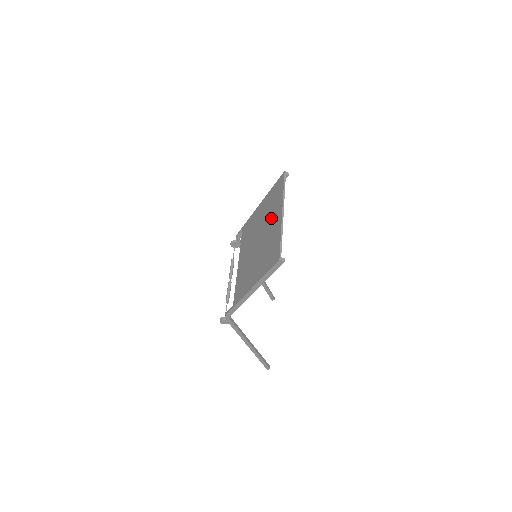
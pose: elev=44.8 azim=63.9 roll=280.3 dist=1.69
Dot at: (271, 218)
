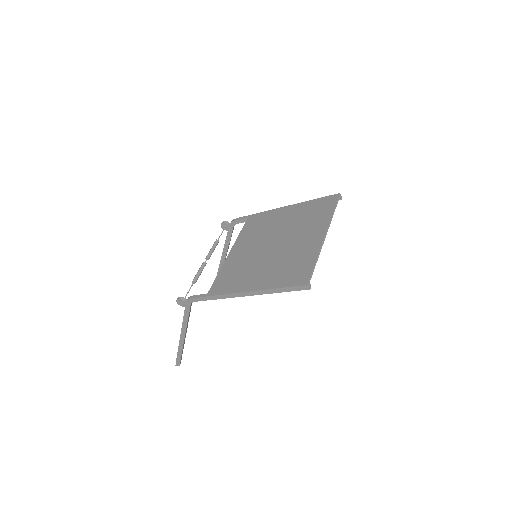
Dot at: (304, 231)
